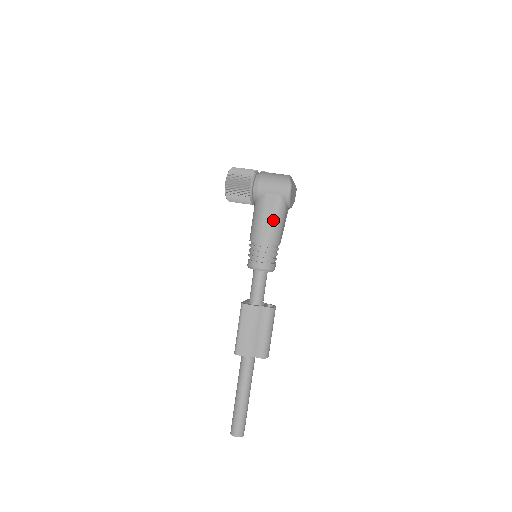
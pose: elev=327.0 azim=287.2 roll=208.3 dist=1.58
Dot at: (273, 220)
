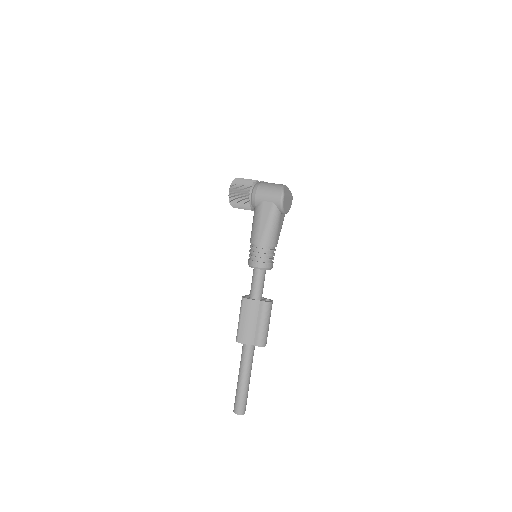
Dot at: (268, 225)
